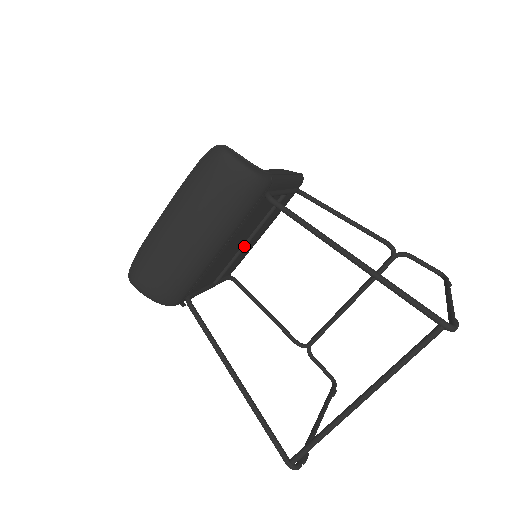
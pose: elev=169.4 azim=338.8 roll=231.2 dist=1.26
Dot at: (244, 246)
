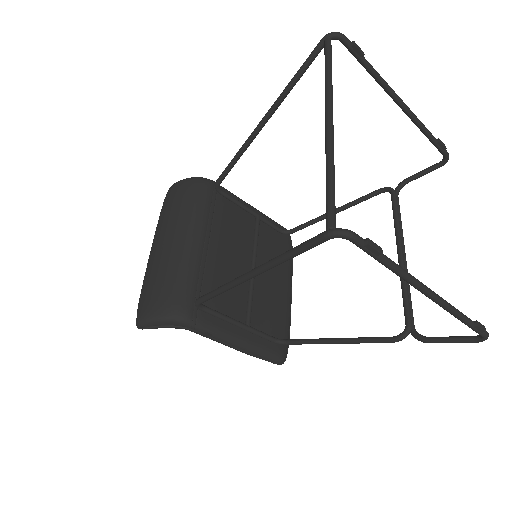
Dot at: occluded
